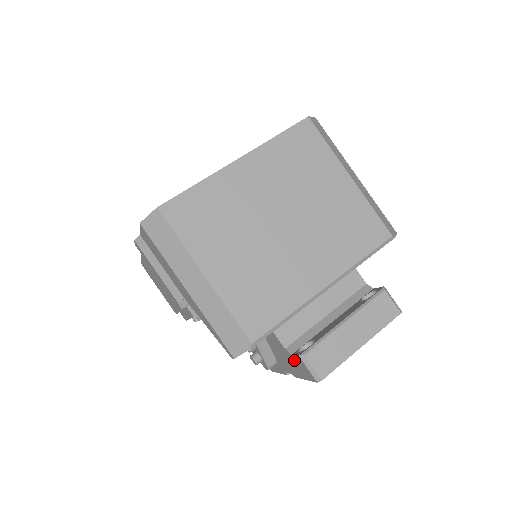
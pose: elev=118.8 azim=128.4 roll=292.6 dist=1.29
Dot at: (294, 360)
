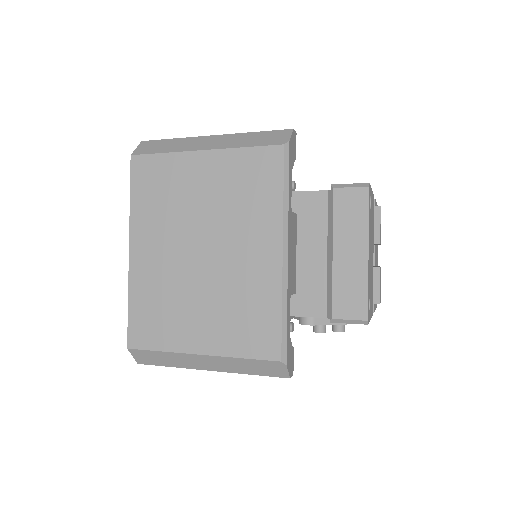
Dot at: occluded
